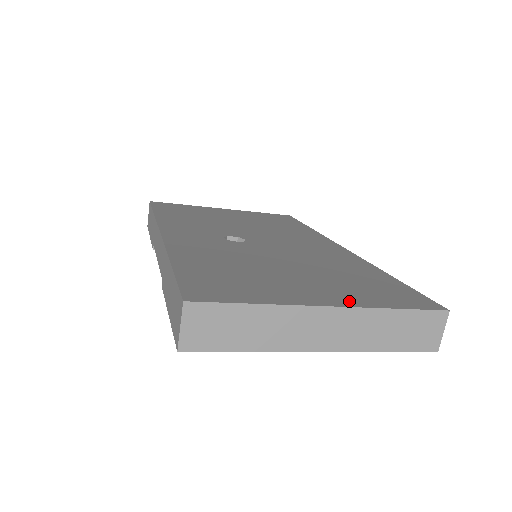
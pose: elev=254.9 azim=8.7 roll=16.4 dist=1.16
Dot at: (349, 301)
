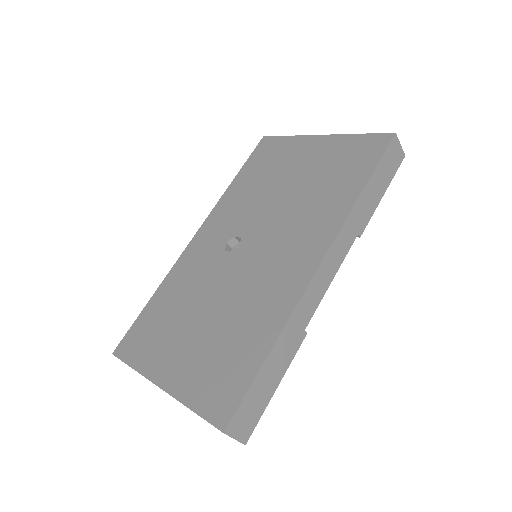
Dot at: (176, 385)
